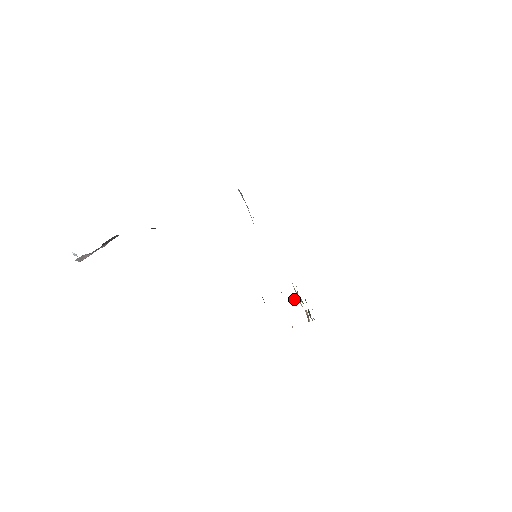
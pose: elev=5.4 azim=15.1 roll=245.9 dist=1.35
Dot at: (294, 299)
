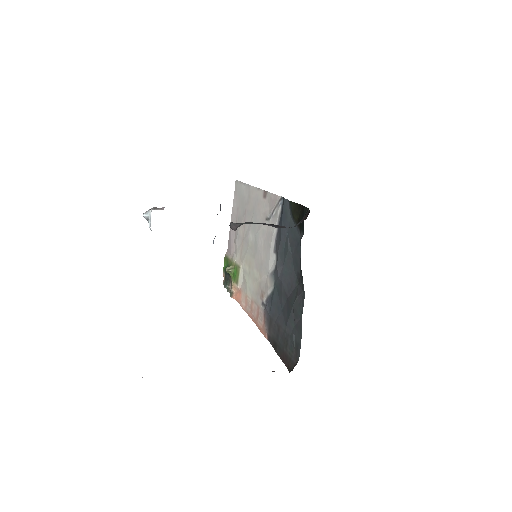
Dot at: (227, 271)
